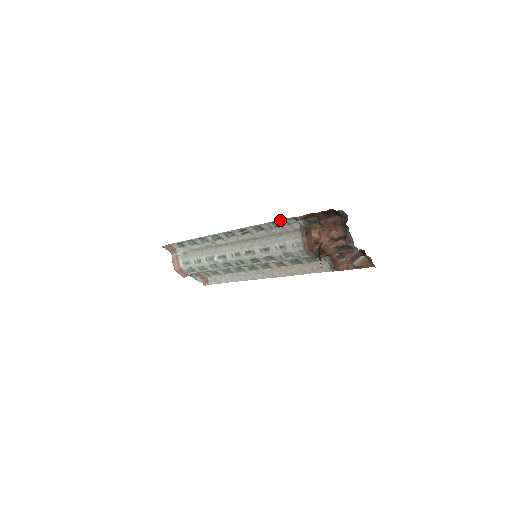
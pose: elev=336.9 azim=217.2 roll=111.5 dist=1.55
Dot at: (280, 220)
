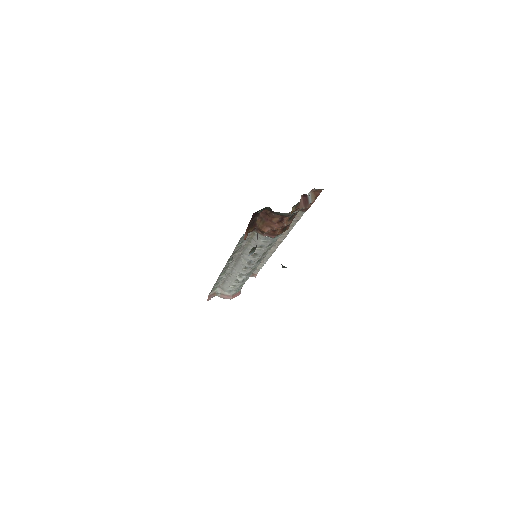
Dot at: (238, 243)
